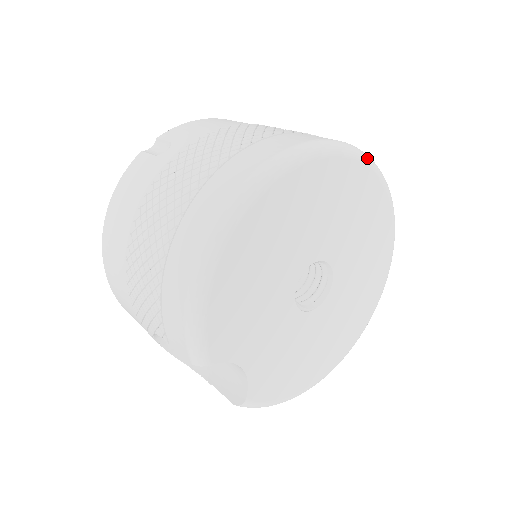
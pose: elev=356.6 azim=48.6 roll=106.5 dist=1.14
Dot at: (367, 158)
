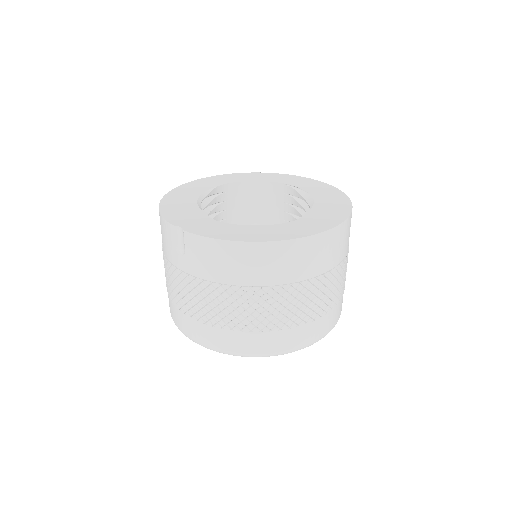
Dot at: occluded
